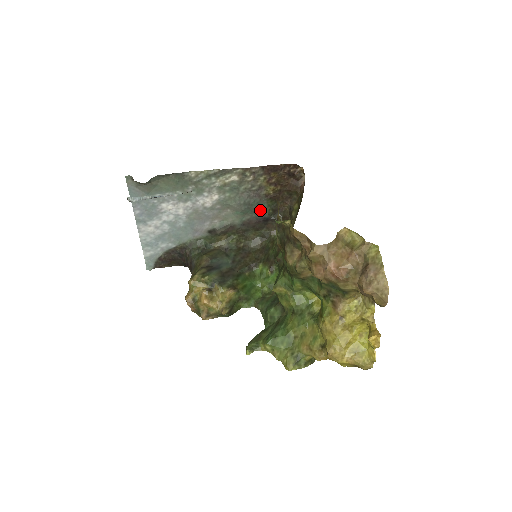
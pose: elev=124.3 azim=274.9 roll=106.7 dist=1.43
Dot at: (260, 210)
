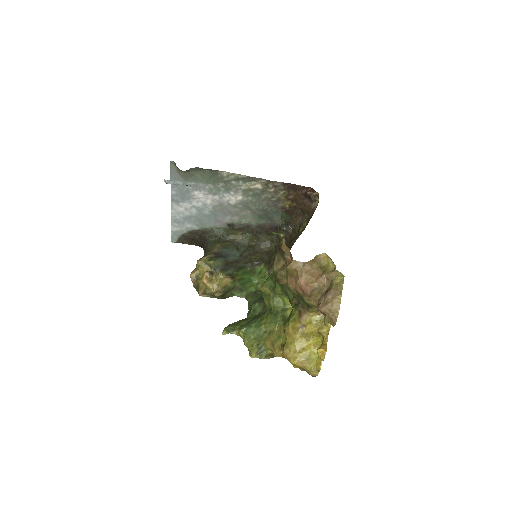
Dot at: (275, 219)
